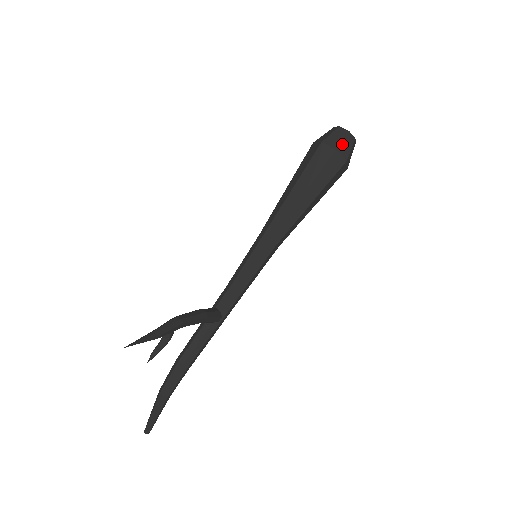
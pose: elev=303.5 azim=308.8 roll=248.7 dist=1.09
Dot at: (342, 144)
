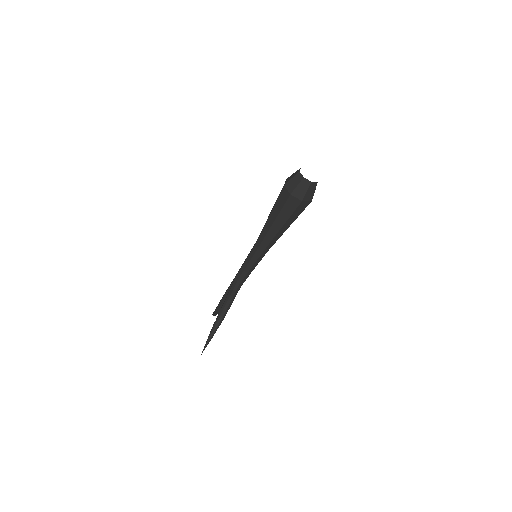
Dot at: (307, 194)
